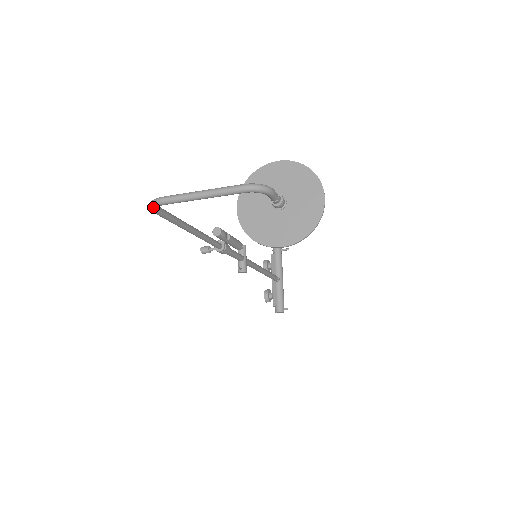
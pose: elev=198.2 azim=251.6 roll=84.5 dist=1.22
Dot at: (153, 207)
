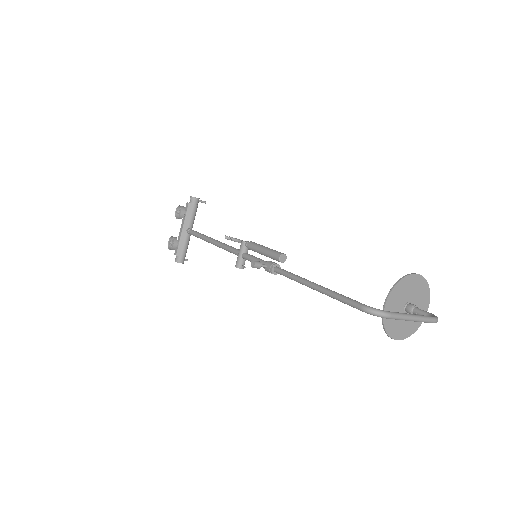
Dot at: (377, 316)
